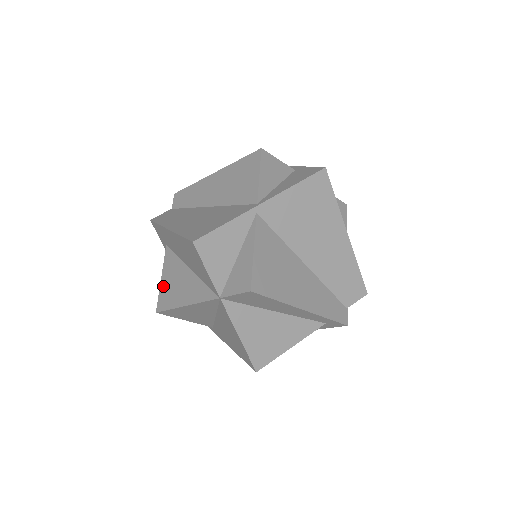
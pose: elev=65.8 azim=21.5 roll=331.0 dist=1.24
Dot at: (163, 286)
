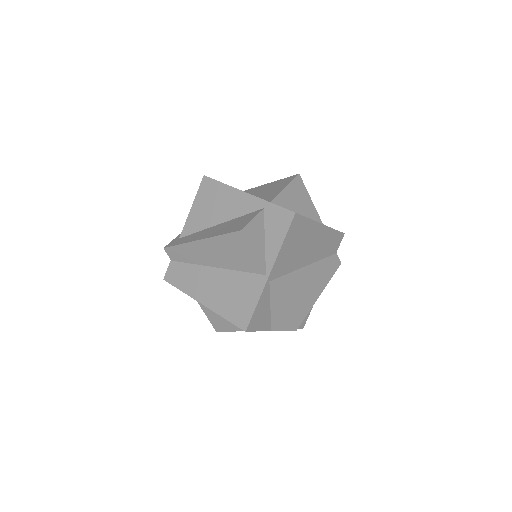
Dot at: (210, 316)
